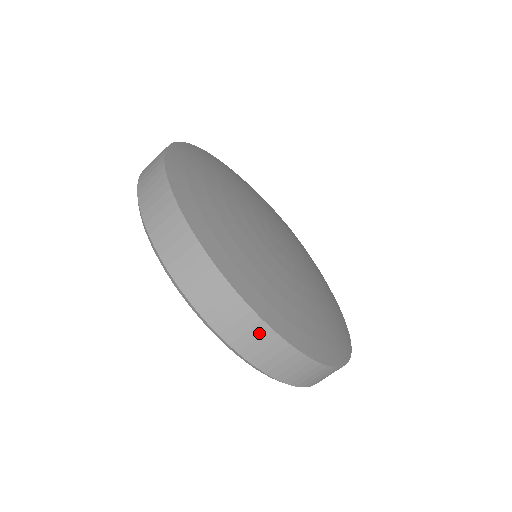
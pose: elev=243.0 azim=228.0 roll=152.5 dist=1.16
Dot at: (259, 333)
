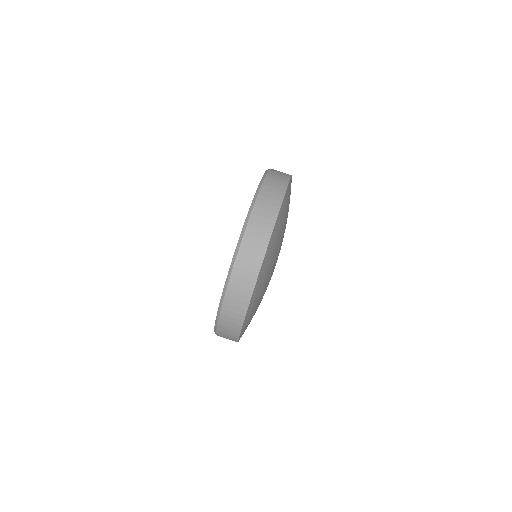
Dot at: (255, 262)
